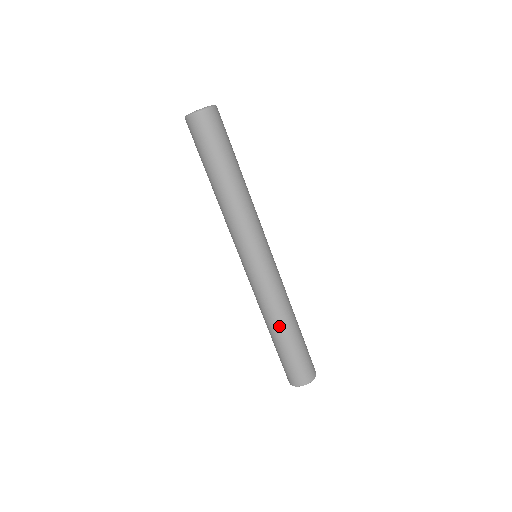
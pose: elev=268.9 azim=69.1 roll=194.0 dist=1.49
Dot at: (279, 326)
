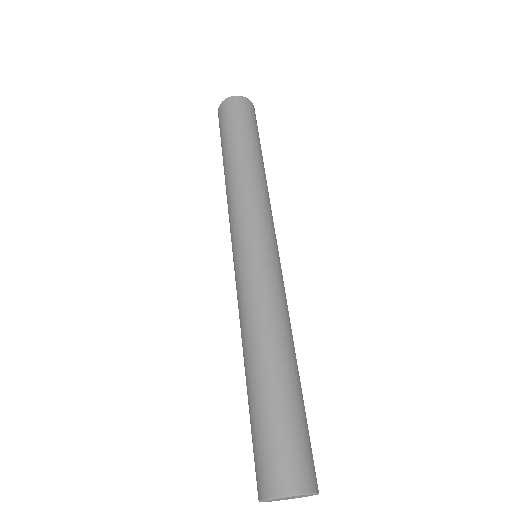
Dot at: (266, 351)
